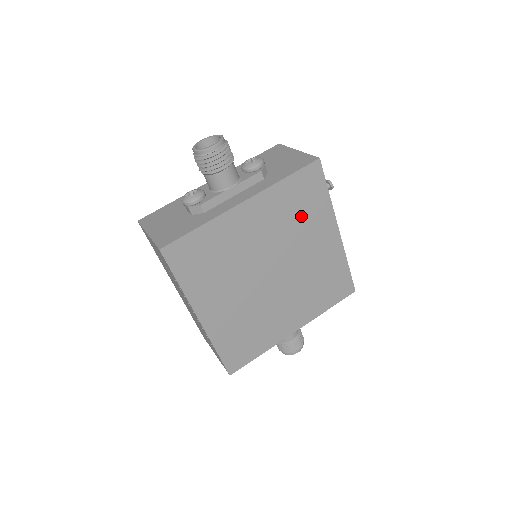
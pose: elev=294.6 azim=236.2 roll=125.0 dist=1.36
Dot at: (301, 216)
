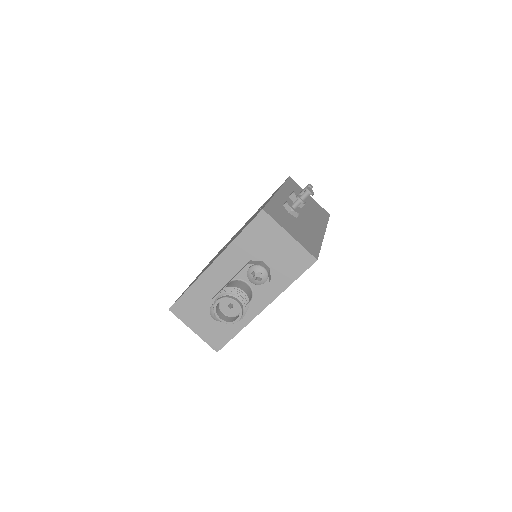
Dot at: occluded
